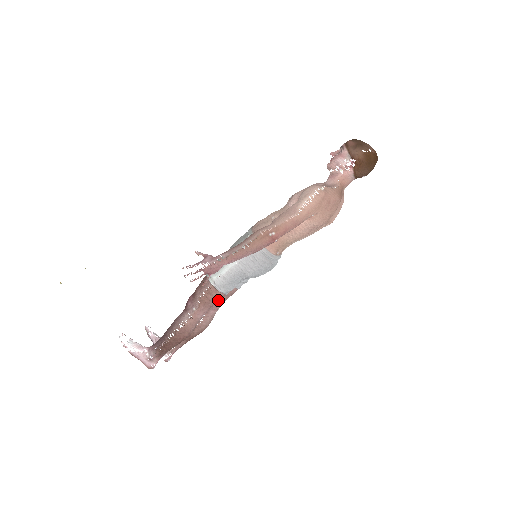
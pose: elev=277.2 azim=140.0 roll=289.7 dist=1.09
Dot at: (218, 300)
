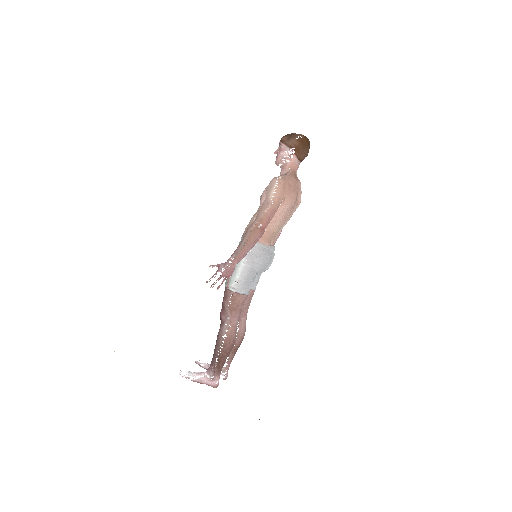
Dot at: (243, 302)
